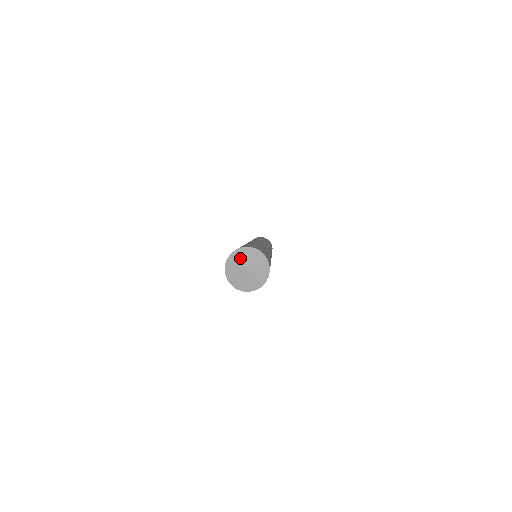
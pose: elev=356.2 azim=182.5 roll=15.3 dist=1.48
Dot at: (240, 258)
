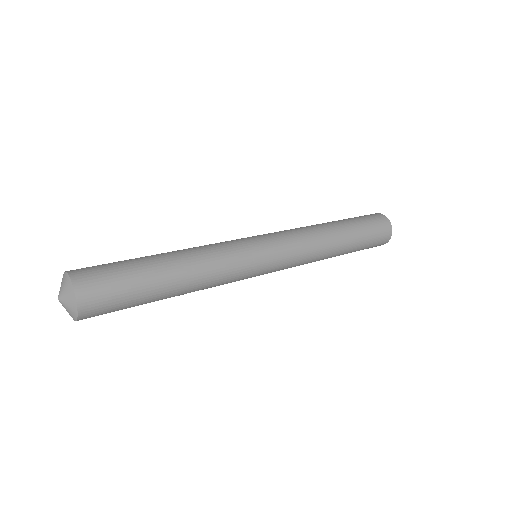
Dot at: (61, 284)
